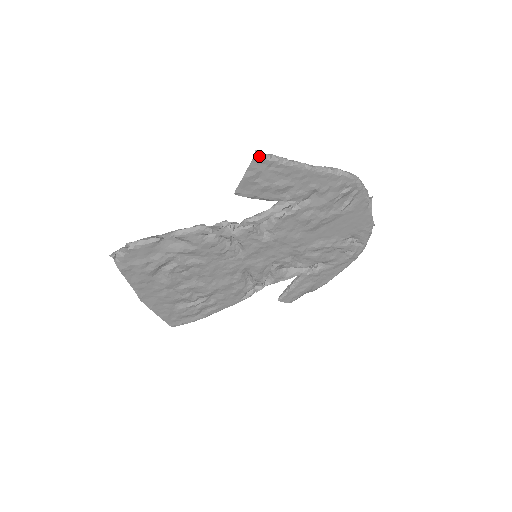
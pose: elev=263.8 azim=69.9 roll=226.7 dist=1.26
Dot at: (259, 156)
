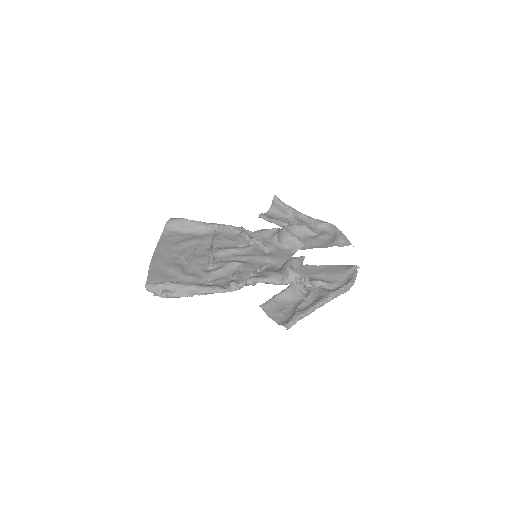
Dot at: (288, 327)
